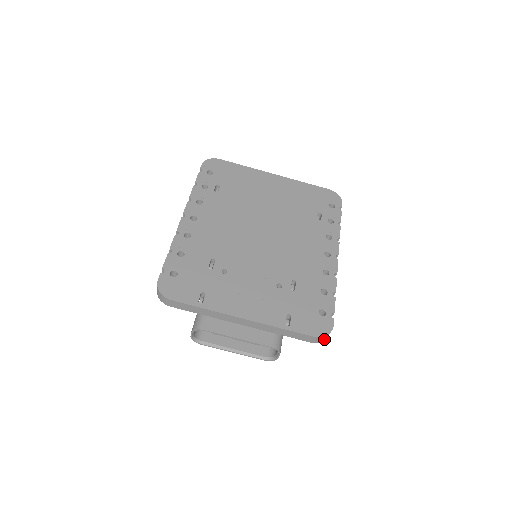
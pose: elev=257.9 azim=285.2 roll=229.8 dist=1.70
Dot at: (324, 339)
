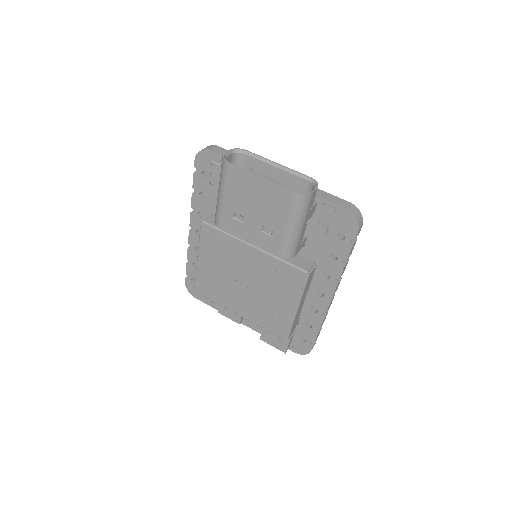
Dot at: (357, 219)
